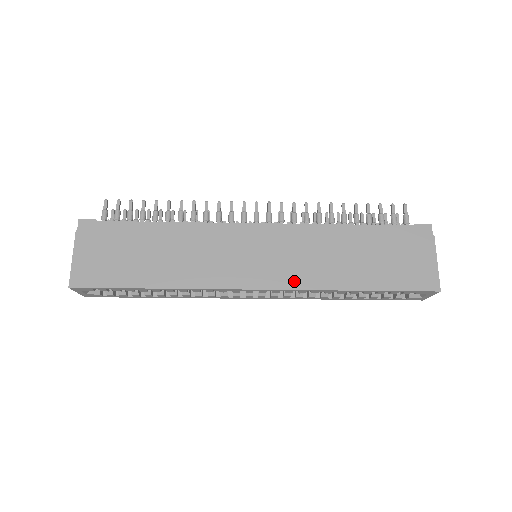
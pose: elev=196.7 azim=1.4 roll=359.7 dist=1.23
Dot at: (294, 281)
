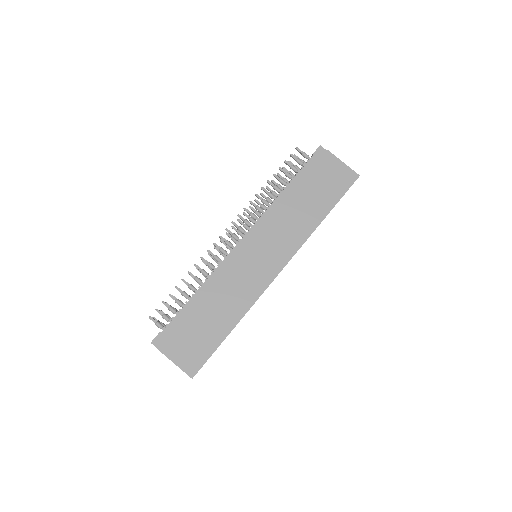
Dot at: (292, 248)
